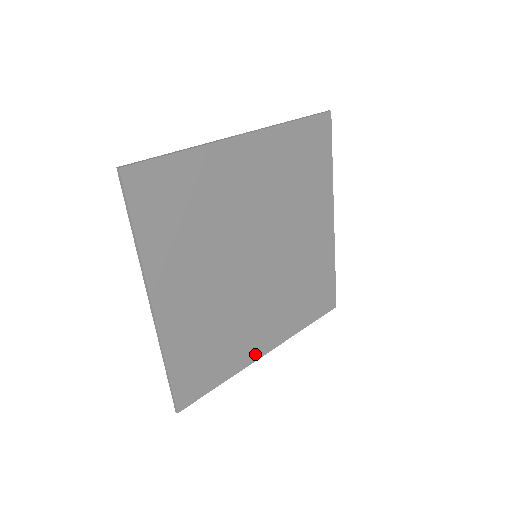
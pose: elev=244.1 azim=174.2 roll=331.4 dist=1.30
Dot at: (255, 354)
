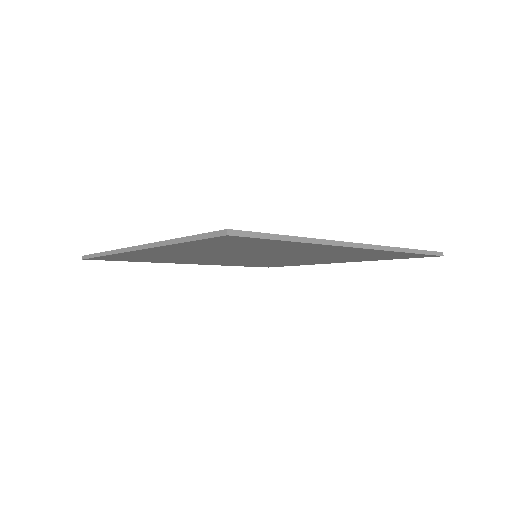
Dot at: (322, 263)
